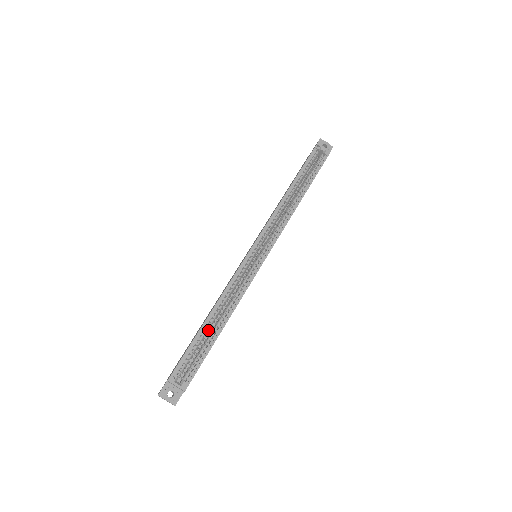
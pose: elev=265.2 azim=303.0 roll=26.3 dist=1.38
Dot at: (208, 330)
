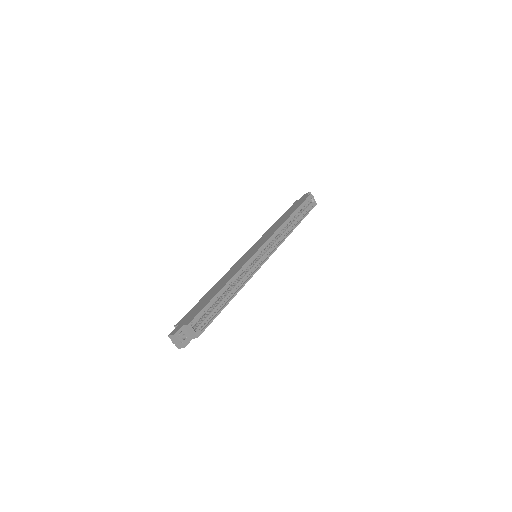
Dot at: occluded
